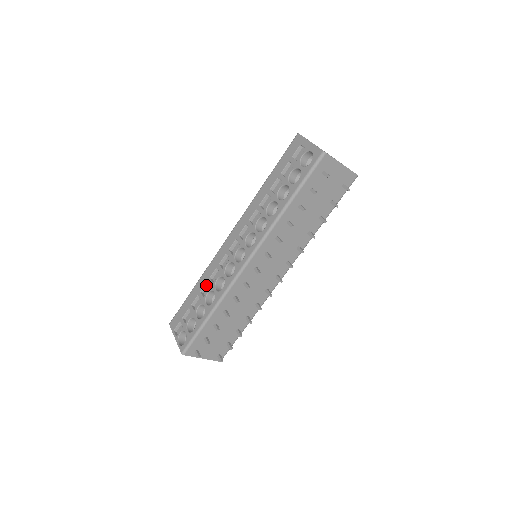
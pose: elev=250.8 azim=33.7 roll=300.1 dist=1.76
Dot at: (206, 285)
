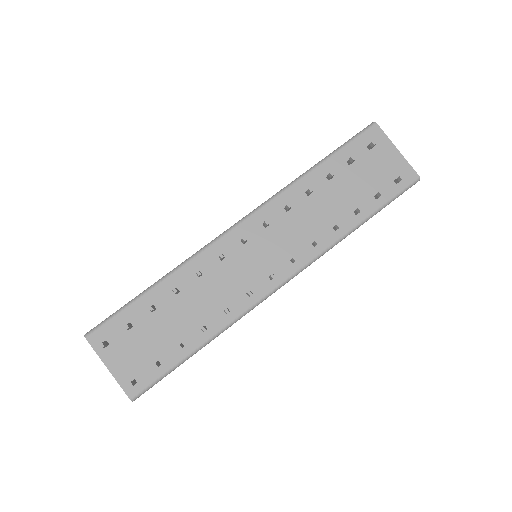
Dot at: occluded
